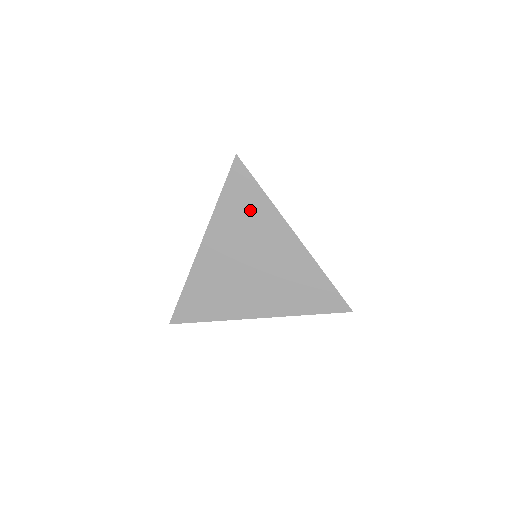
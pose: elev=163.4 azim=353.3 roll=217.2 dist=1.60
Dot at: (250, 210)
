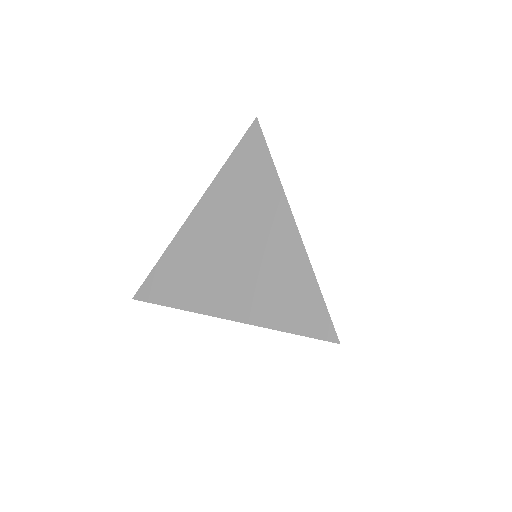
Dot at: (253, 181)
